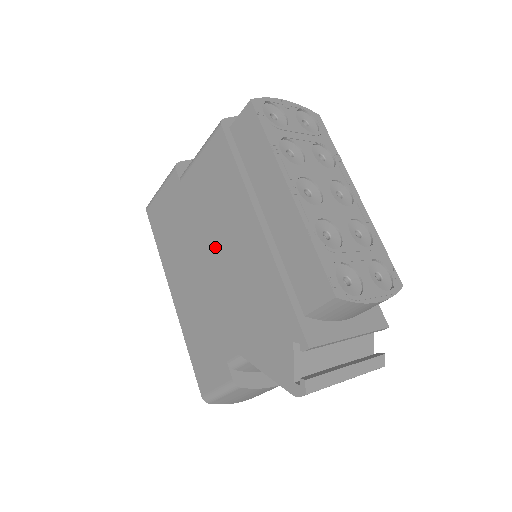
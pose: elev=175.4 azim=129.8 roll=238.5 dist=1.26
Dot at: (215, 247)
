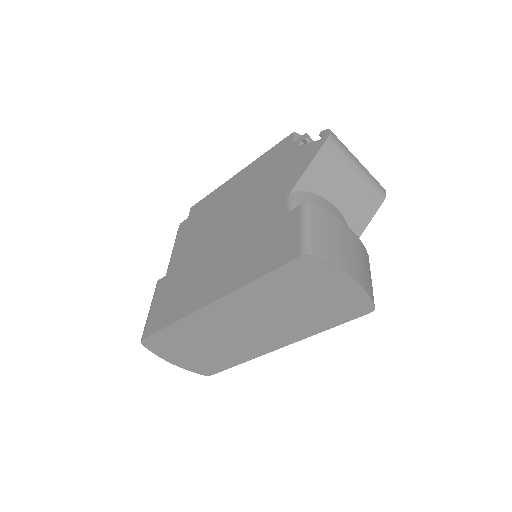
Dot at: (219, 230)
